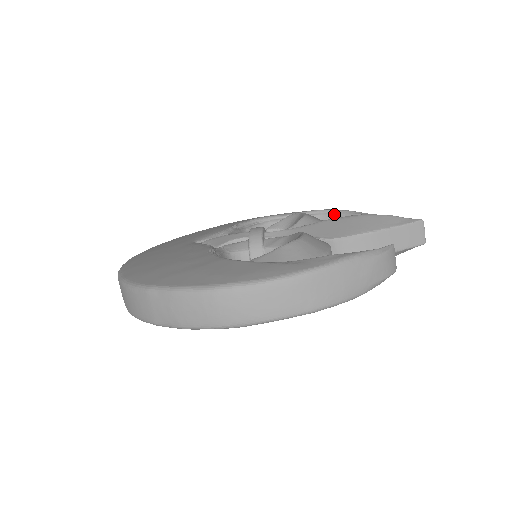
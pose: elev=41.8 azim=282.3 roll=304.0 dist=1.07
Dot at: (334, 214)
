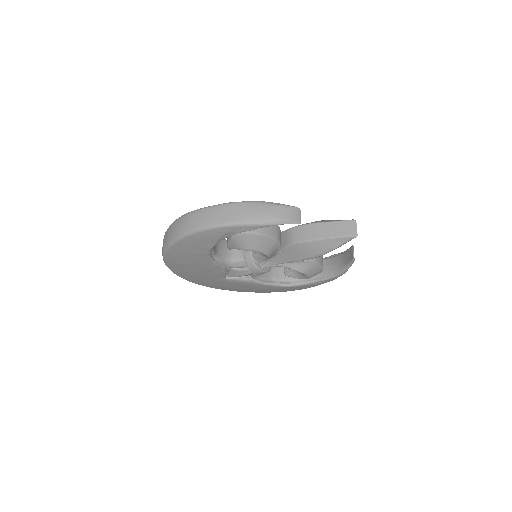
Dot at: (338, 255)
